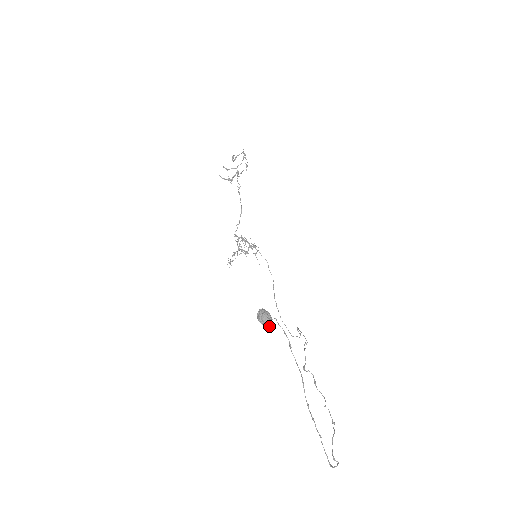
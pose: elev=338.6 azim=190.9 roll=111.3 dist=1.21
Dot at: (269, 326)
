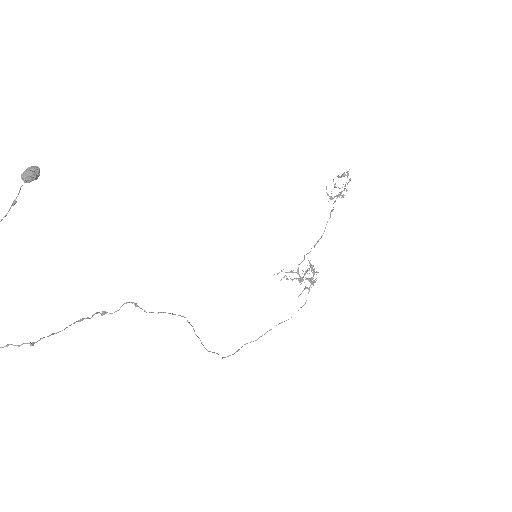
Dot at: (22, 177)
